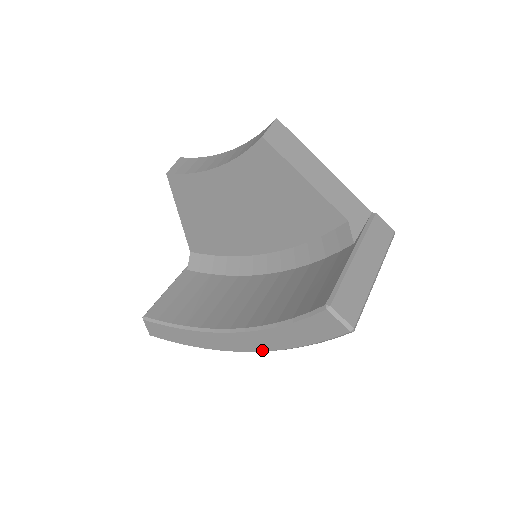
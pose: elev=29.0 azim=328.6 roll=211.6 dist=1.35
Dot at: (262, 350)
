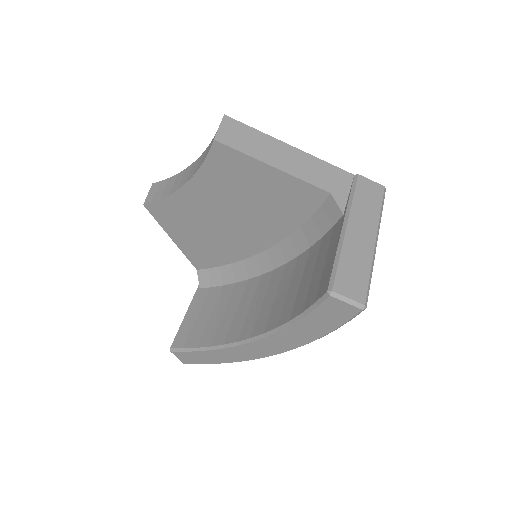
Dot at: (288, 349)
